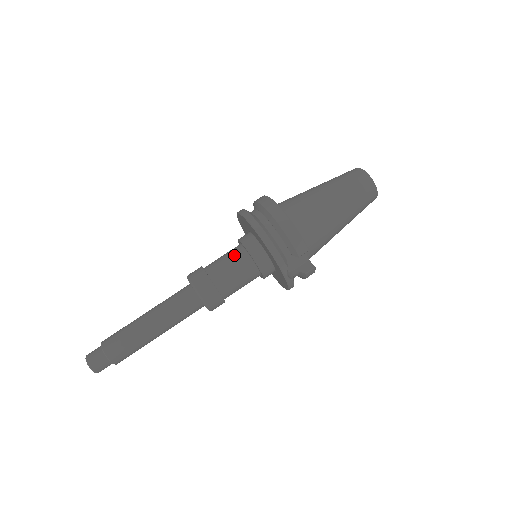
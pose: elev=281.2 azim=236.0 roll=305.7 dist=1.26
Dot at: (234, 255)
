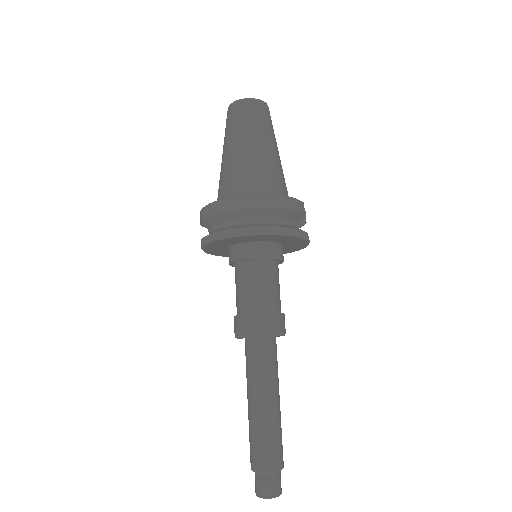
Dot at: (255, 275)
